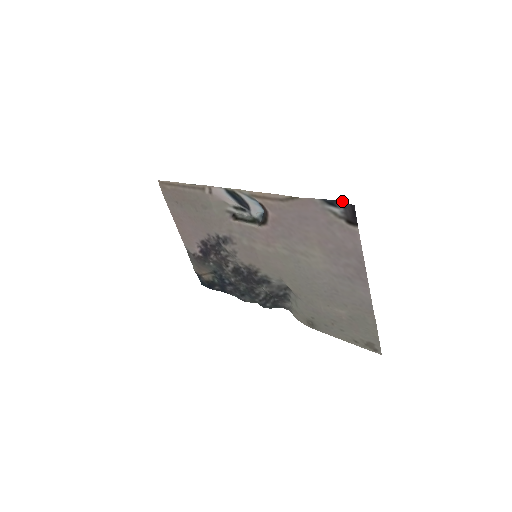
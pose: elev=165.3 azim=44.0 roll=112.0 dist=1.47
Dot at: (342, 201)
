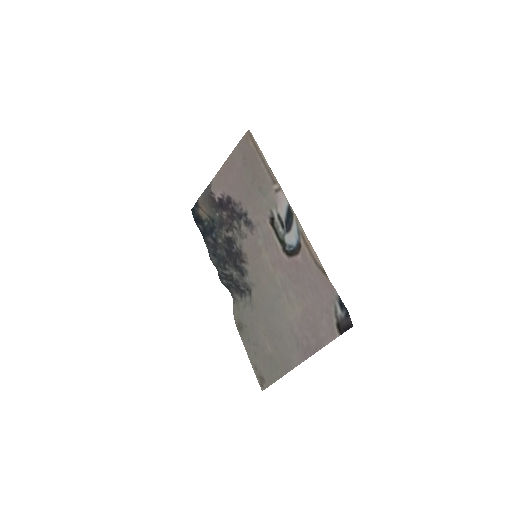
Dot at: occluded
